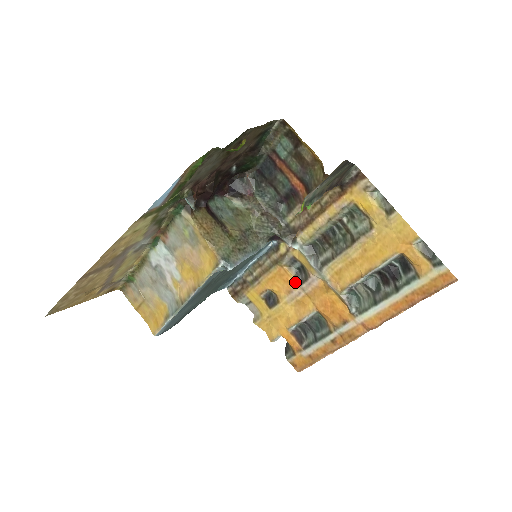
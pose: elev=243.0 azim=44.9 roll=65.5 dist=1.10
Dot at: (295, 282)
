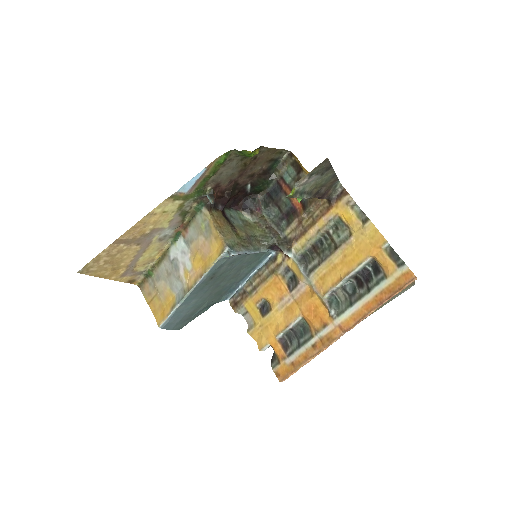
Dot at: (287, 289)
